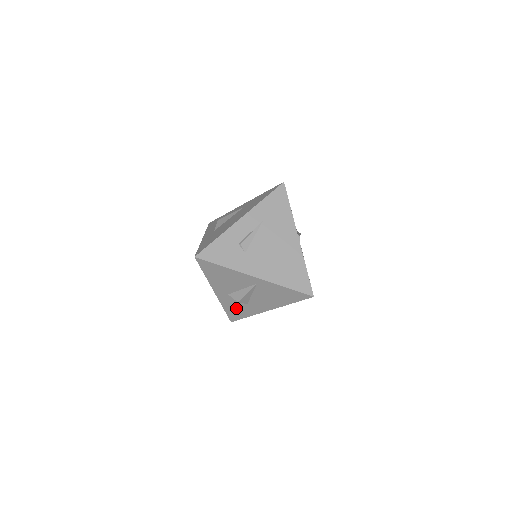
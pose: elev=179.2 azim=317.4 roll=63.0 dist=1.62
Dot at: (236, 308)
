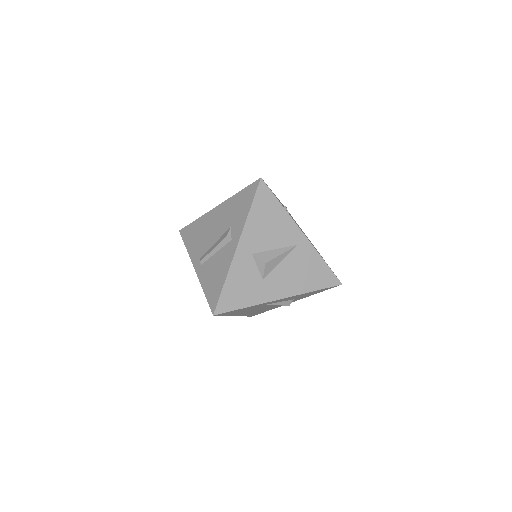
Dot at: (242, 285)
